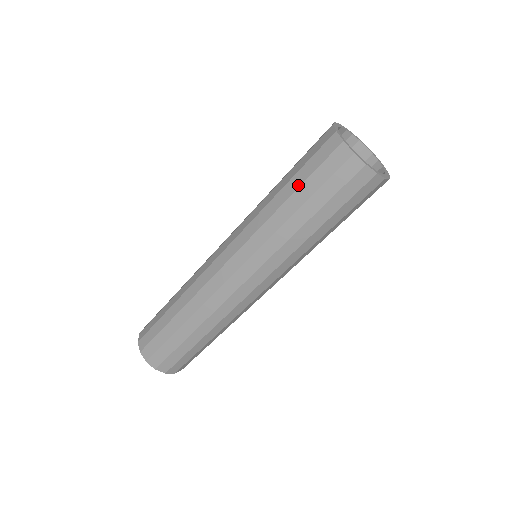
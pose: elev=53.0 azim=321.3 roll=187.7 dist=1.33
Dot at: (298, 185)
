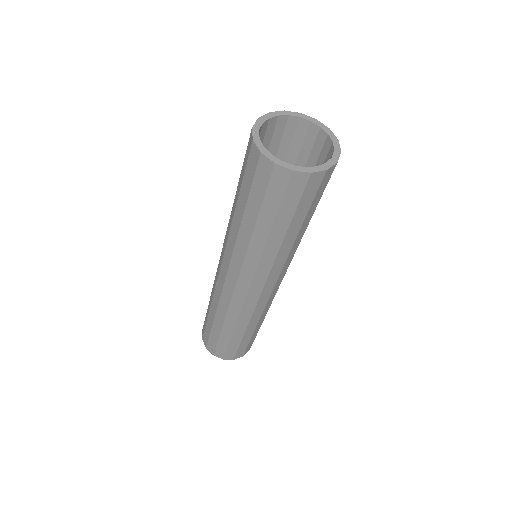
Dot at: (245, 202)
